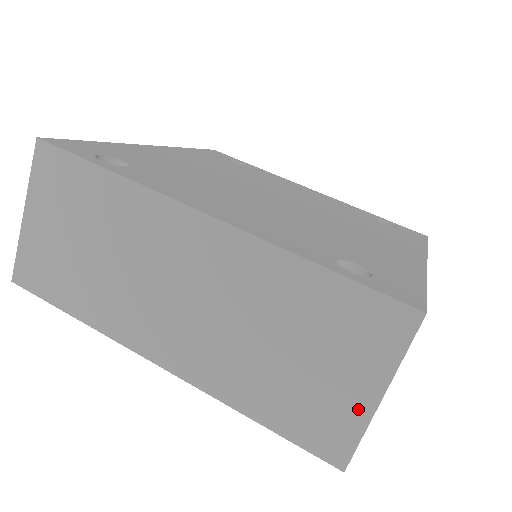
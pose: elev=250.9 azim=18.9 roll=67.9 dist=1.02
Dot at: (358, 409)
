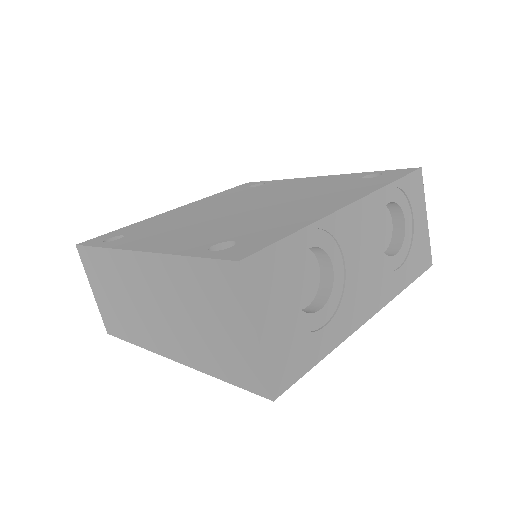
Dot at: (252, 349)
